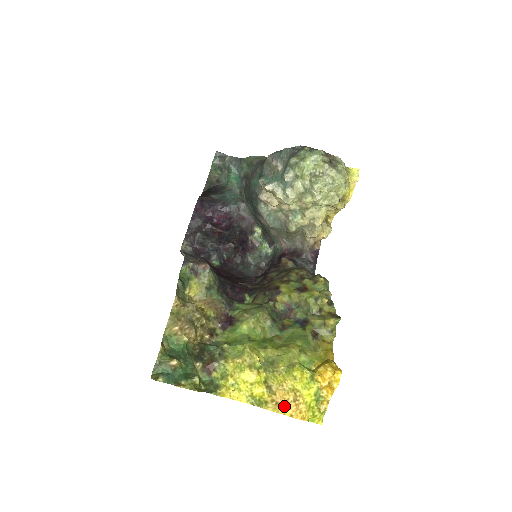
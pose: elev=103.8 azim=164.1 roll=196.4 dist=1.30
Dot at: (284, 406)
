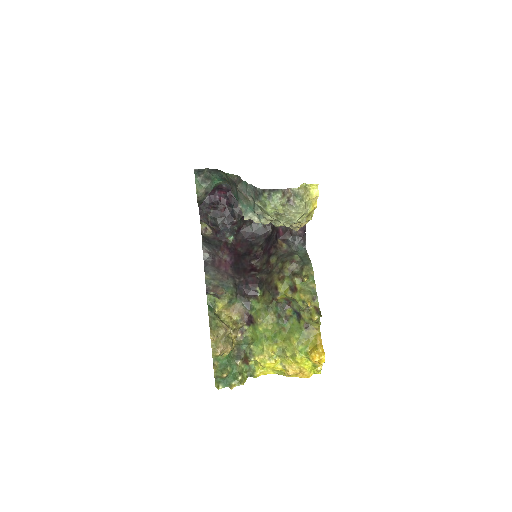
Dot at: (295, 374)
